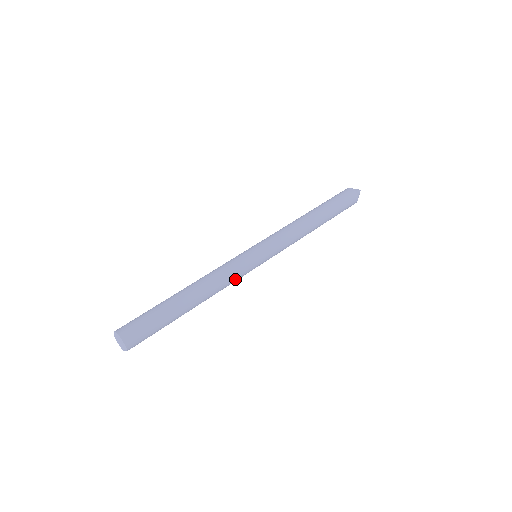
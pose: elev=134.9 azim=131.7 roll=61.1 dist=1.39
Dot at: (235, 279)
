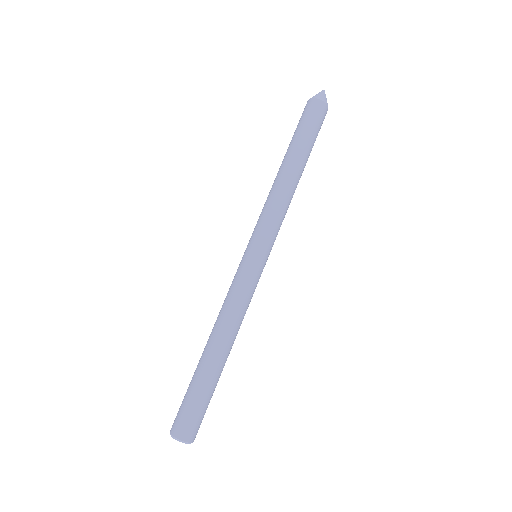
Dot at: occluded
